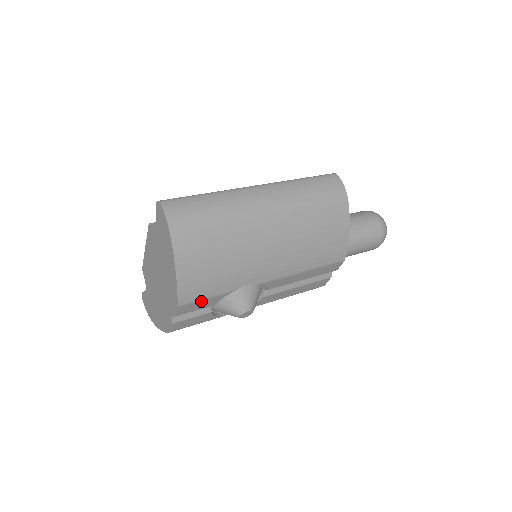
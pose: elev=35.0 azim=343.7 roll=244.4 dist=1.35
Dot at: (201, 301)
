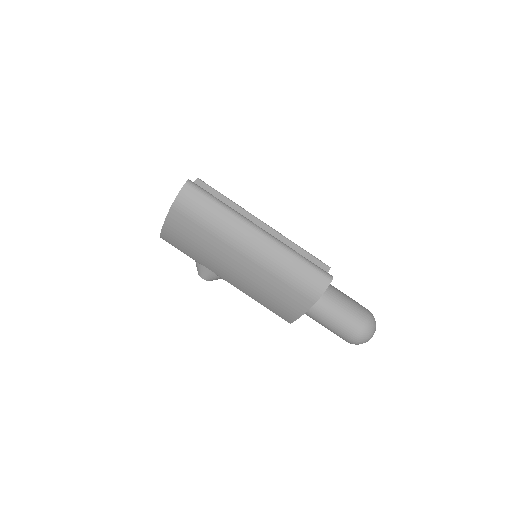
Dot at: occluded
